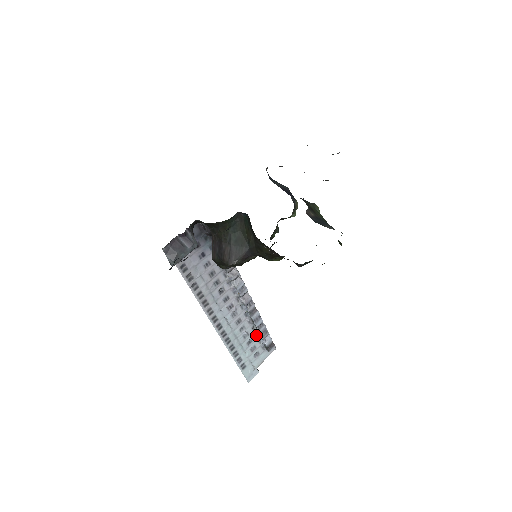
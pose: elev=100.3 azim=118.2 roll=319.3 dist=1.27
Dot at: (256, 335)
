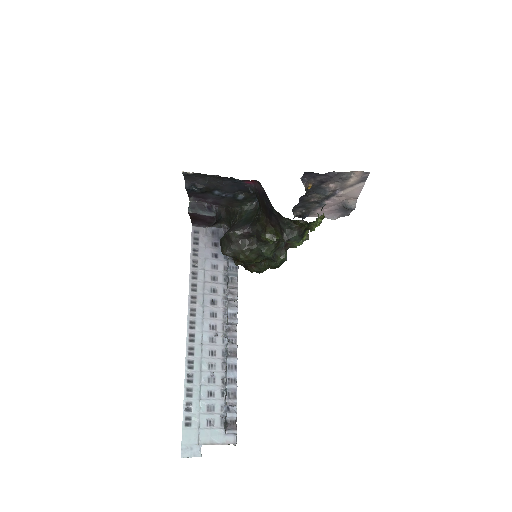
Dot at: (222, 394)
